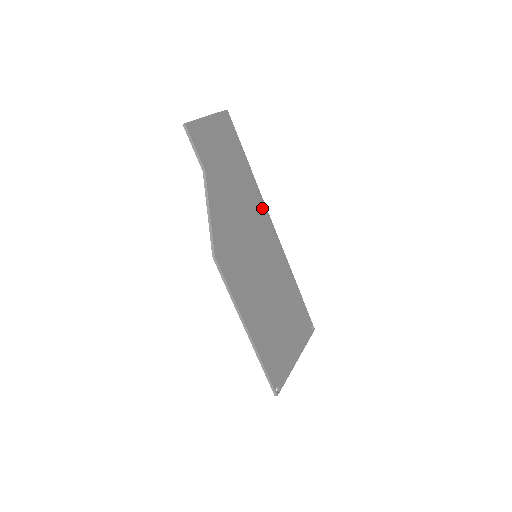
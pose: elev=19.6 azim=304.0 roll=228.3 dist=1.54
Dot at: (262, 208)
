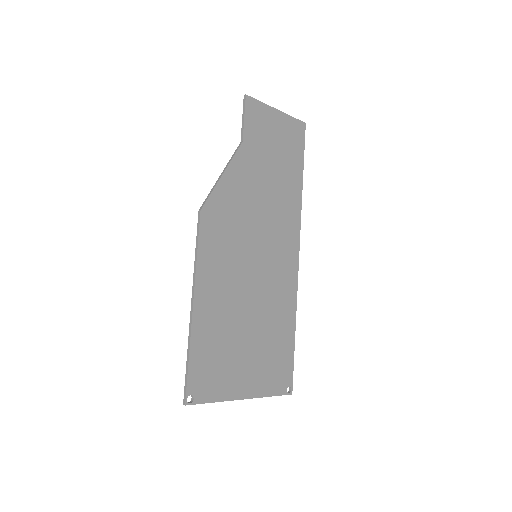
Dot at: (294, 225)
